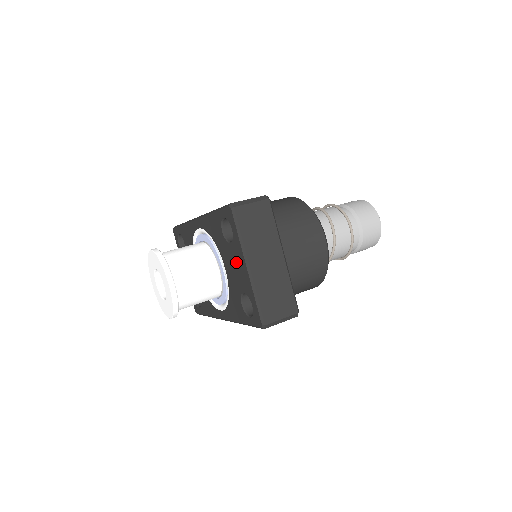
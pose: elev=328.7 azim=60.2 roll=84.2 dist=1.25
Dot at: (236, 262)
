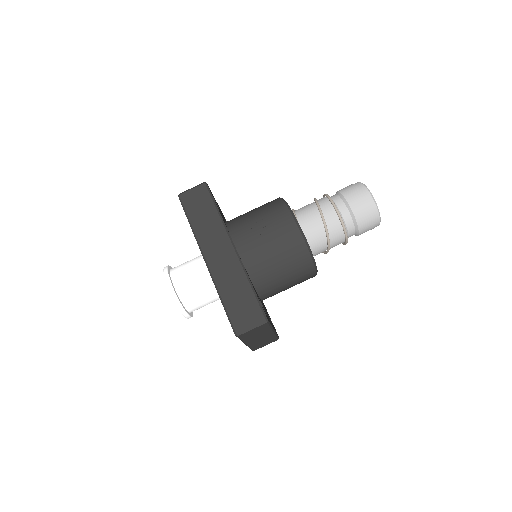
Dot at: occluded
